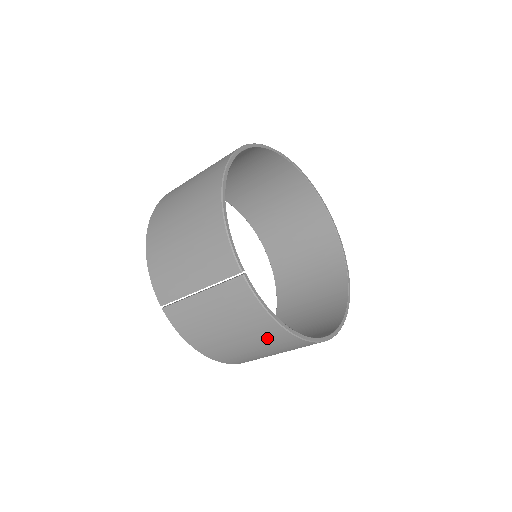
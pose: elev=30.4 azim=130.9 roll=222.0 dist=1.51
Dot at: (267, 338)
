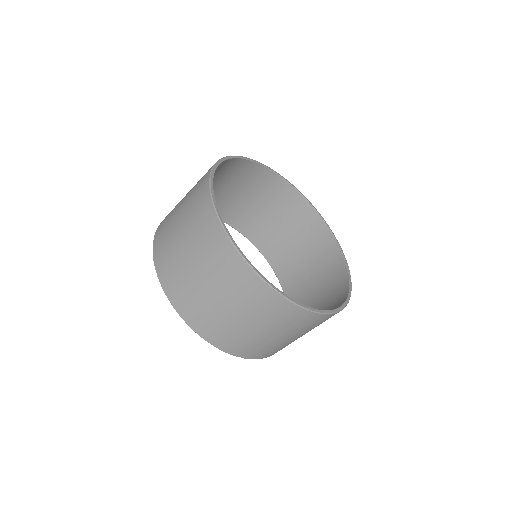
Dot at: occluded
